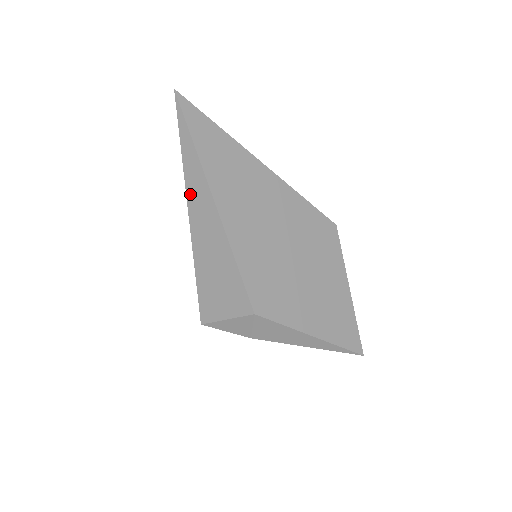
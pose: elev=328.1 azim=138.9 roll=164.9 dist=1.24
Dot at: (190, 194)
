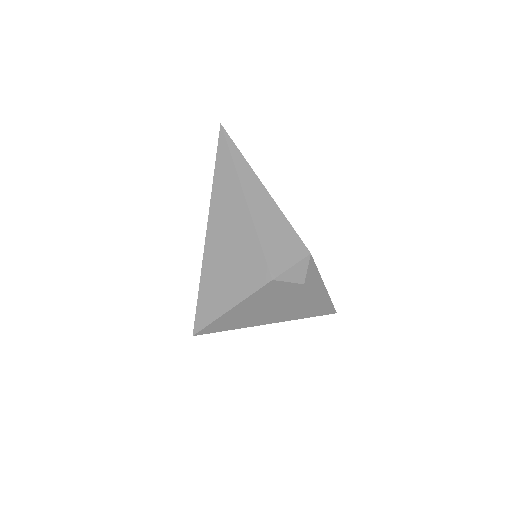
Dot at: (244, 184)
